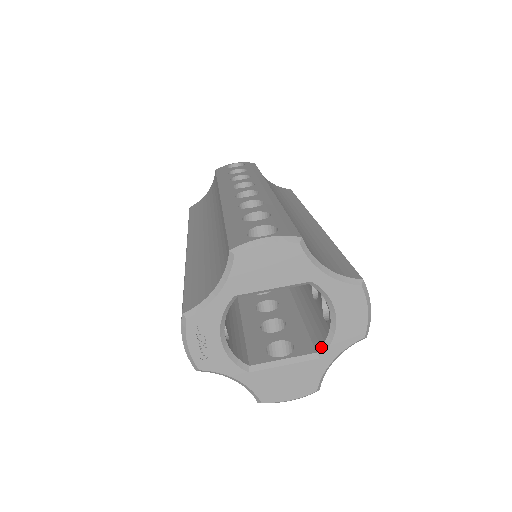
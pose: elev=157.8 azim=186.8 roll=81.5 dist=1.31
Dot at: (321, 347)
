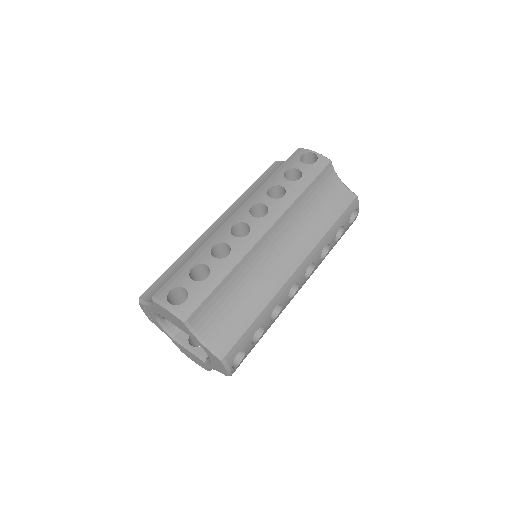
Dot at: (207, 359)
